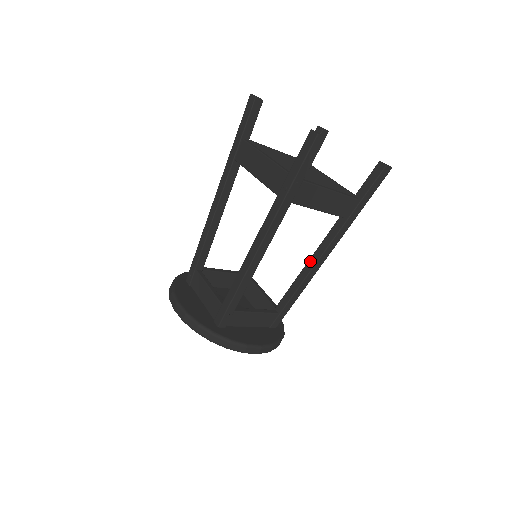
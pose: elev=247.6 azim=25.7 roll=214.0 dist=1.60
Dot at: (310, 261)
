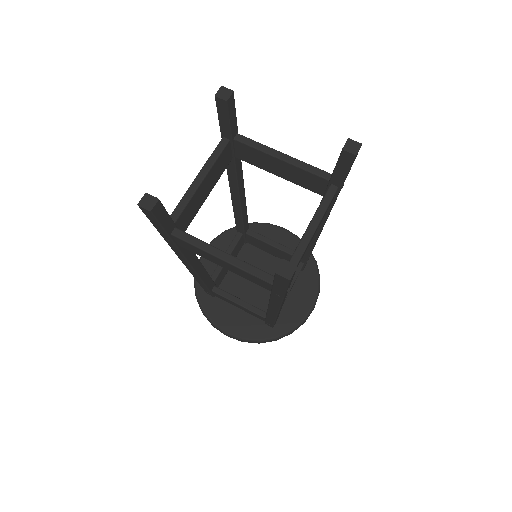
Dot at: occluded
